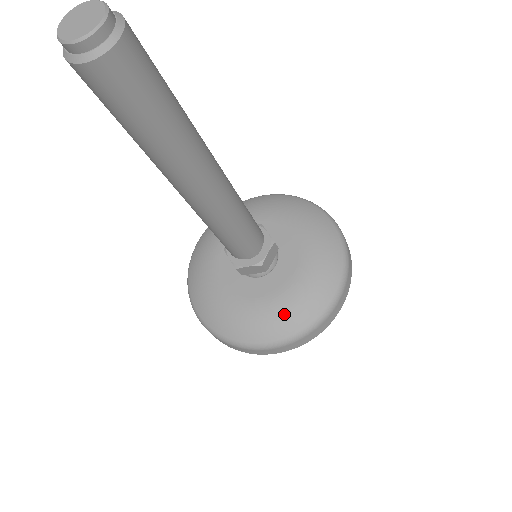
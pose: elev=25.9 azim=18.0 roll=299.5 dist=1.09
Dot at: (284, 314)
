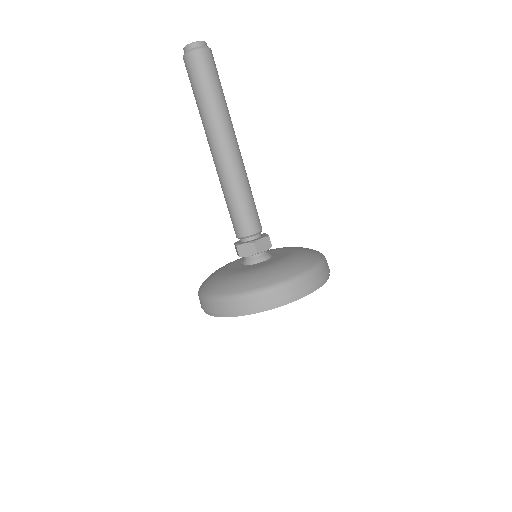
Dot at: (302, 256)
